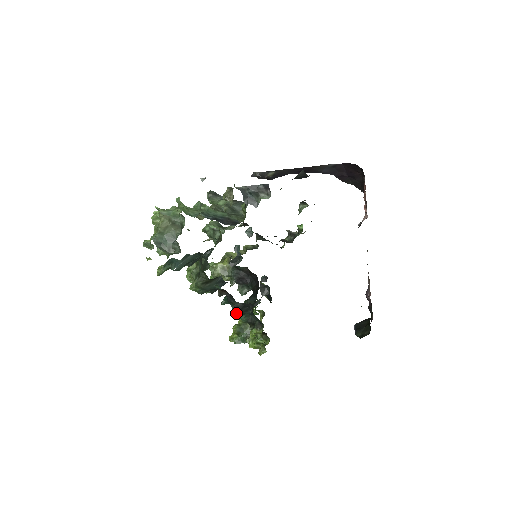
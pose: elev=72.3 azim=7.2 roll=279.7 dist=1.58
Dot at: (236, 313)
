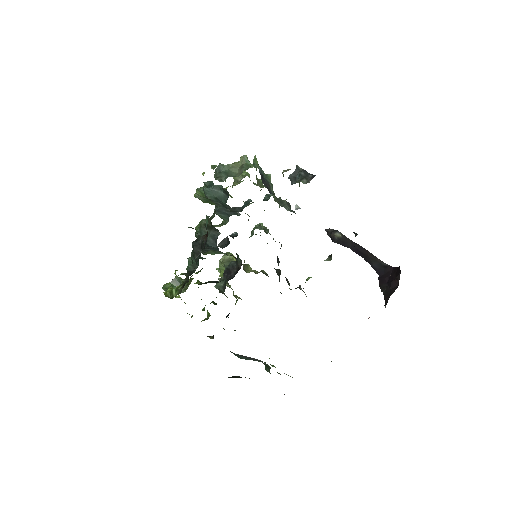
Dot at: occluded
